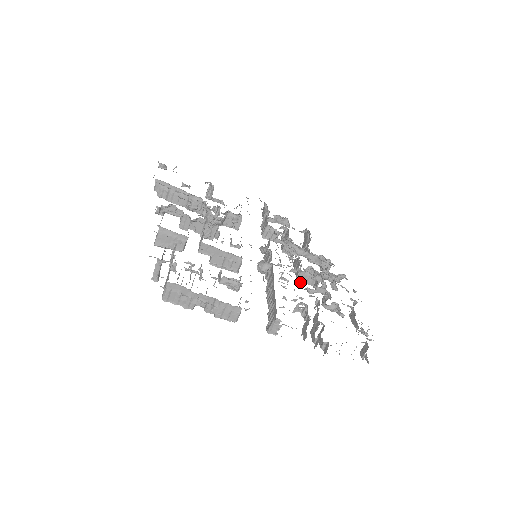
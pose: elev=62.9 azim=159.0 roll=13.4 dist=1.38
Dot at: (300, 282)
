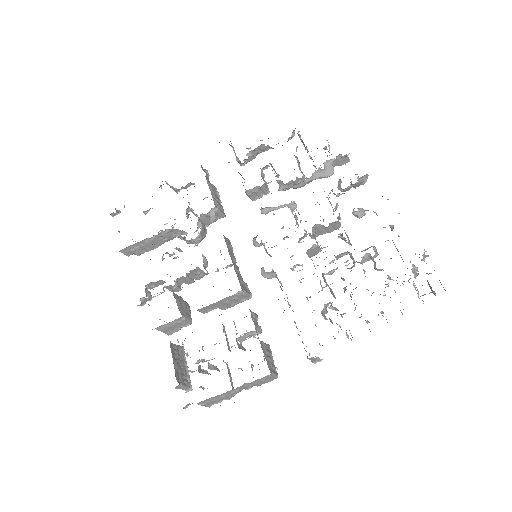
Dot at: (315, 254)
